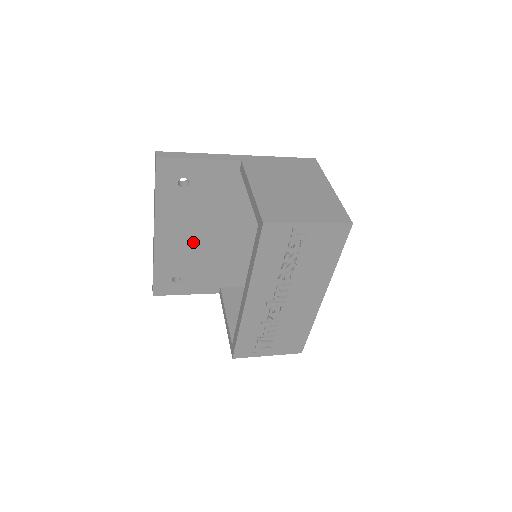
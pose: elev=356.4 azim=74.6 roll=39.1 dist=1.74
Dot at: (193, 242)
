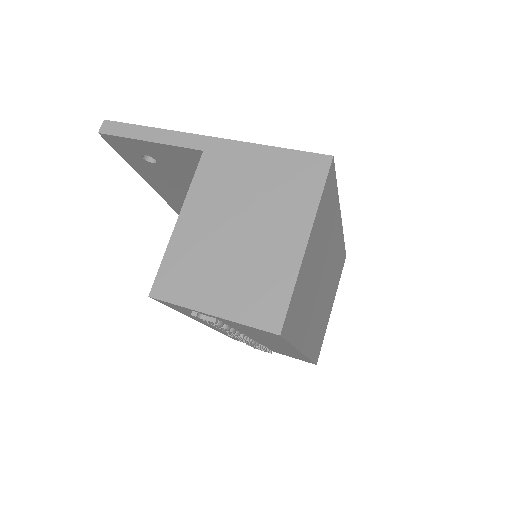
Dot at: occluded
